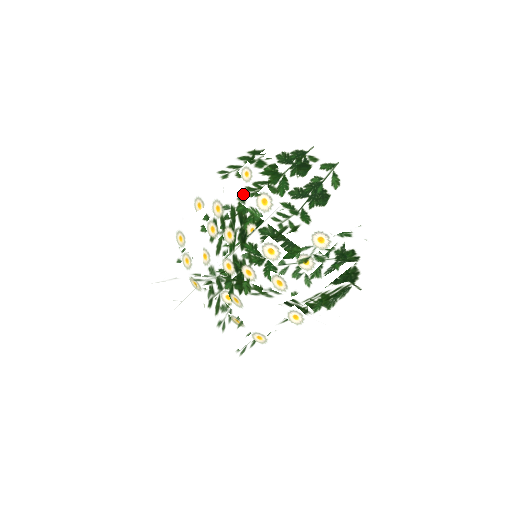
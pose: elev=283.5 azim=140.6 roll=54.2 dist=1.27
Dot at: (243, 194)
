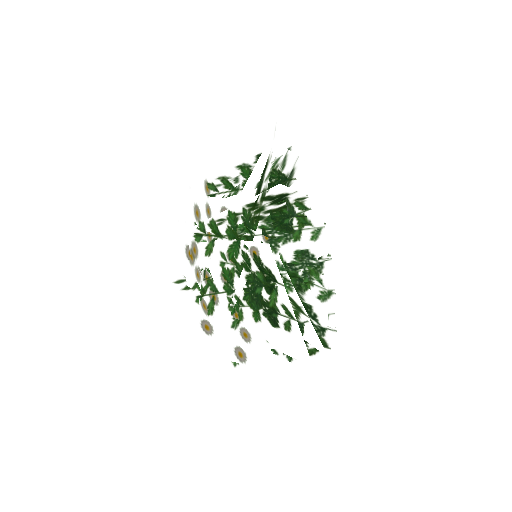
Dot at: (190, 288)
